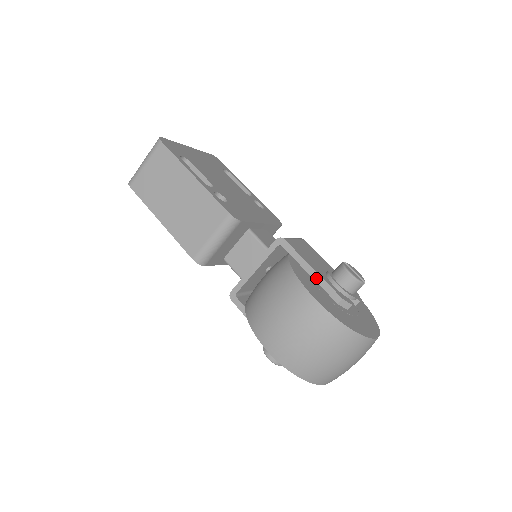
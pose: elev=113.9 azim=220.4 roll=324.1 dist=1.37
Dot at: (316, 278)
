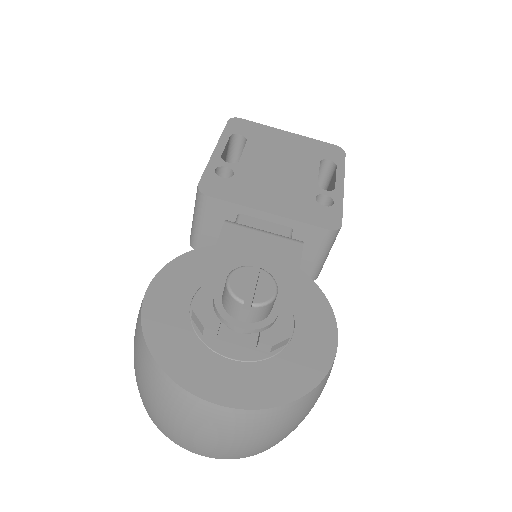
Dot at: (205, 276)
